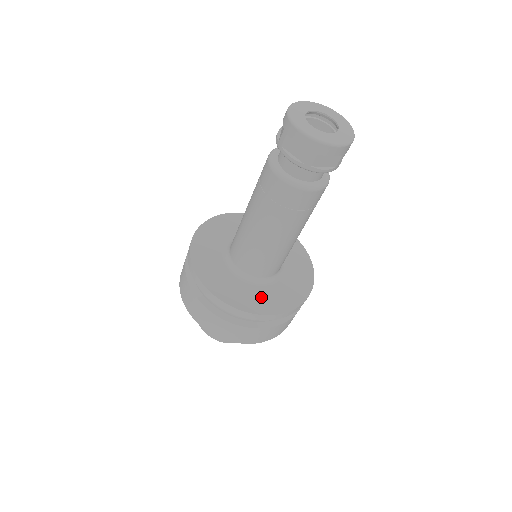
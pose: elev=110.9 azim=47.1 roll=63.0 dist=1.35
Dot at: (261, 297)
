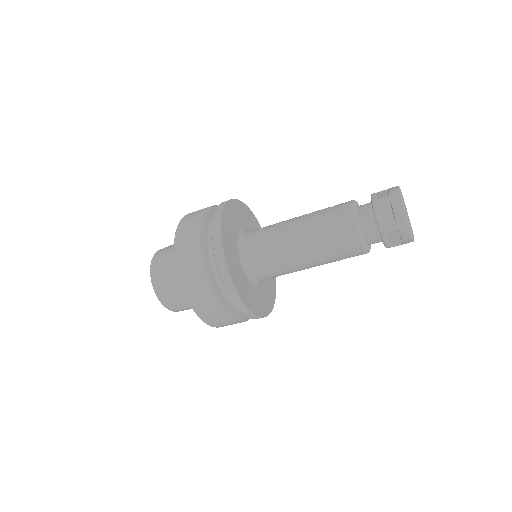
Dot at: (246, 288)
